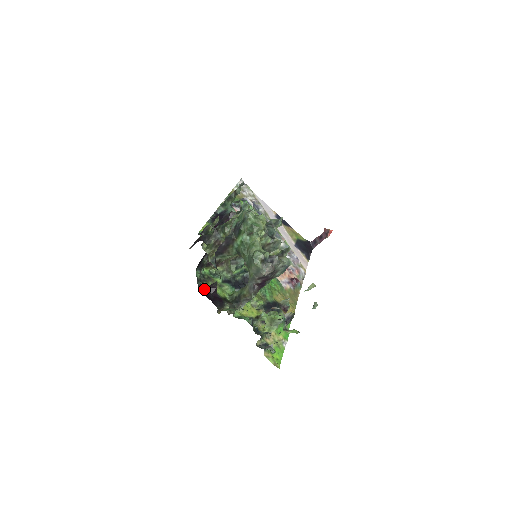
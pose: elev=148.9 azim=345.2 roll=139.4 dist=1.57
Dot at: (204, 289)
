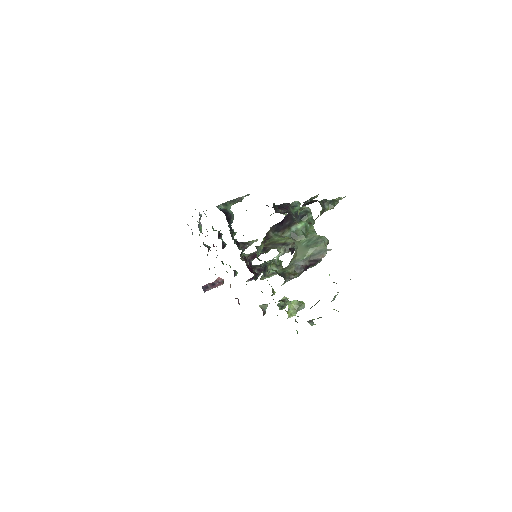
Dot at: occluded
